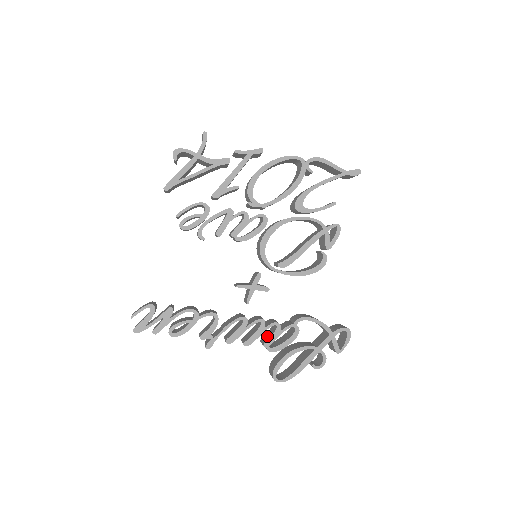
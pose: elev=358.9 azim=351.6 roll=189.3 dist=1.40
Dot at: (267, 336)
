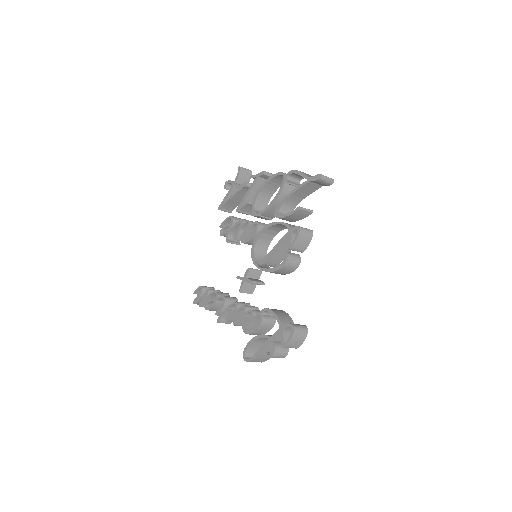
Dot at: occluded
